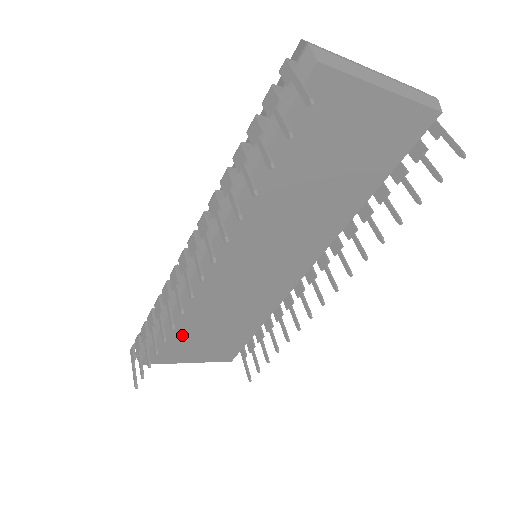
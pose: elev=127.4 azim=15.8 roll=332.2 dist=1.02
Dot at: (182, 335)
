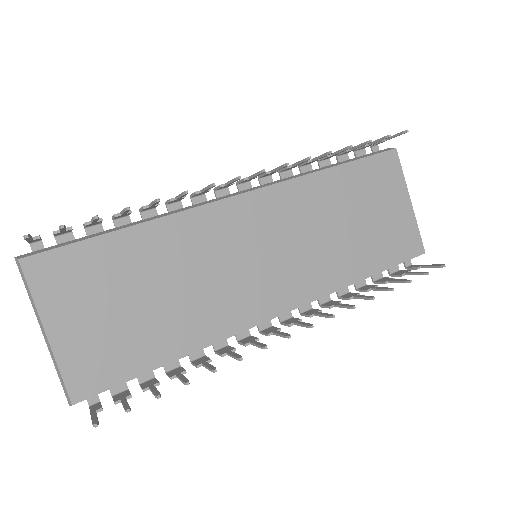
Dot at: (115, 267)
